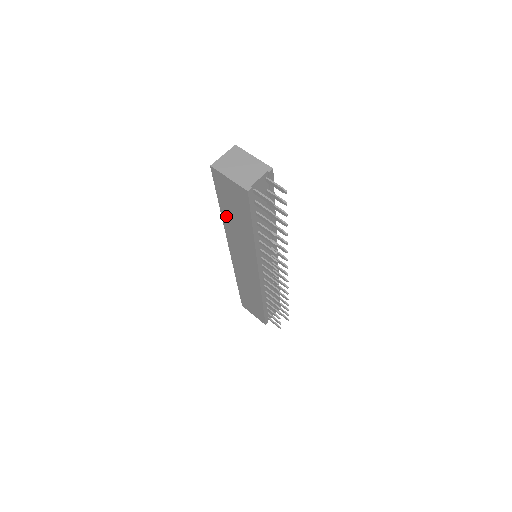
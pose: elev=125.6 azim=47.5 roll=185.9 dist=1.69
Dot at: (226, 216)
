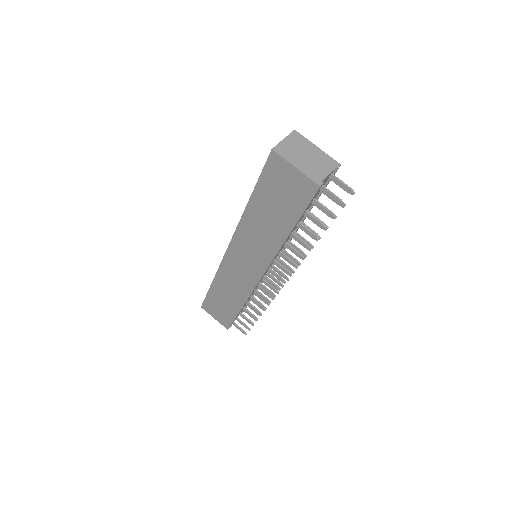
Dot at: (254, 209)
